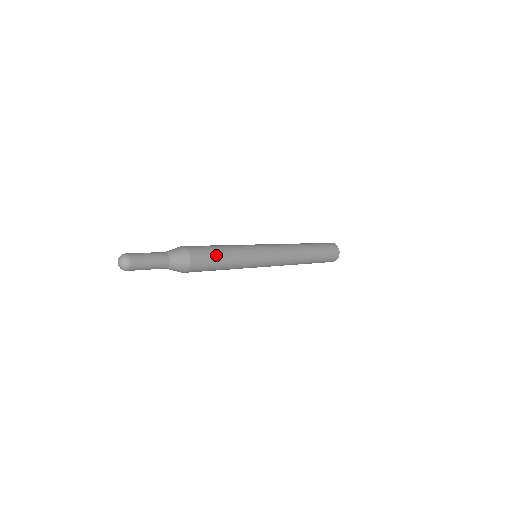
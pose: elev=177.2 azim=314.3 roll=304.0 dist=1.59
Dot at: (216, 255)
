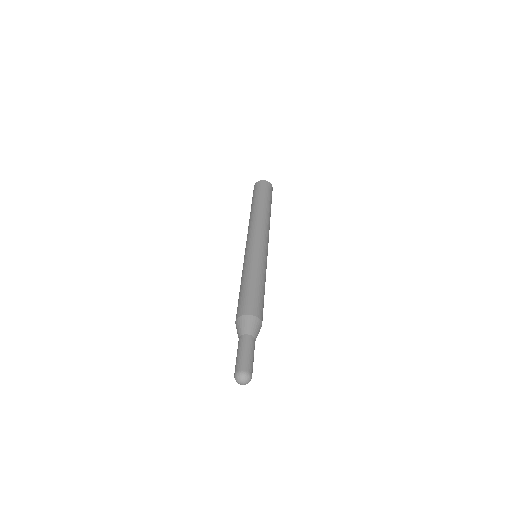
Dot at: (257, 292)
